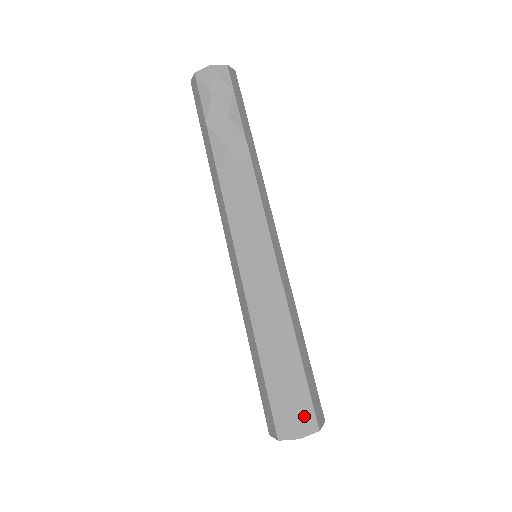
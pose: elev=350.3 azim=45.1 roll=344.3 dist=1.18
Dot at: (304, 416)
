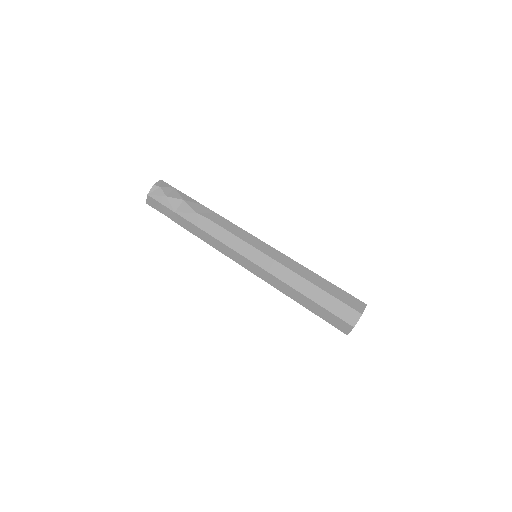
Dot at: (353, 303)
